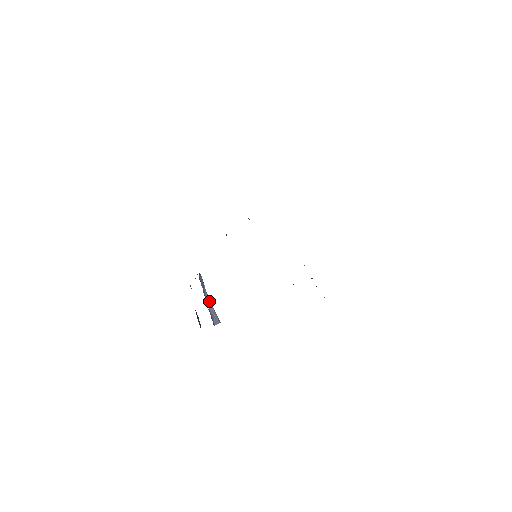
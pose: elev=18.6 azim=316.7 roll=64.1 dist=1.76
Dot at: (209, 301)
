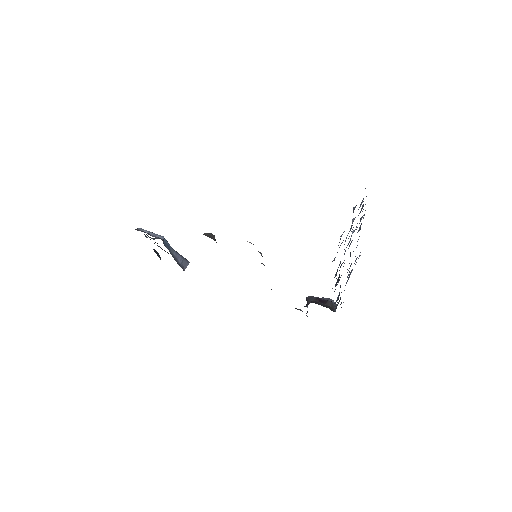
Dot at: (176, 254)
